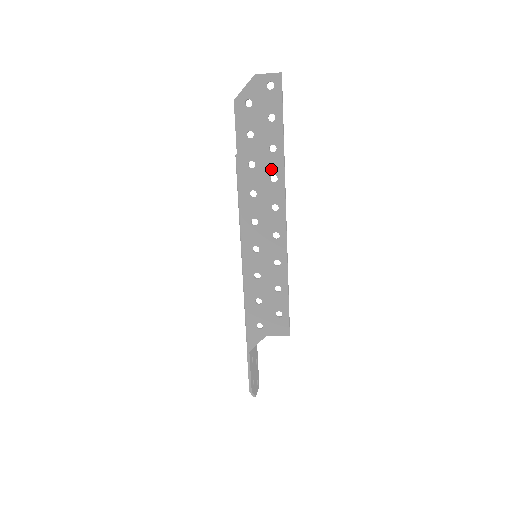
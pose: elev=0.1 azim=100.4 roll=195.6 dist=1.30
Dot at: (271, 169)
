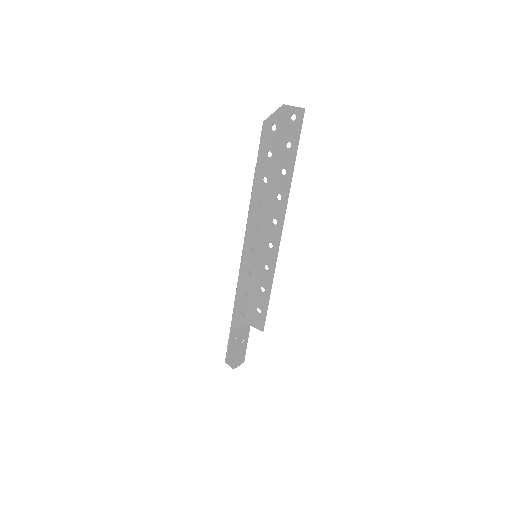
Dot at: (278, 188)
